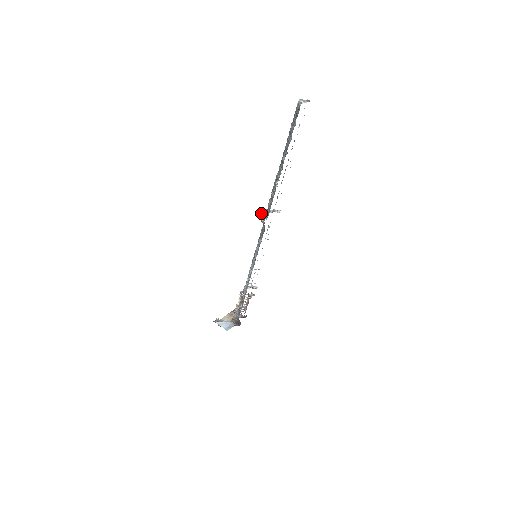
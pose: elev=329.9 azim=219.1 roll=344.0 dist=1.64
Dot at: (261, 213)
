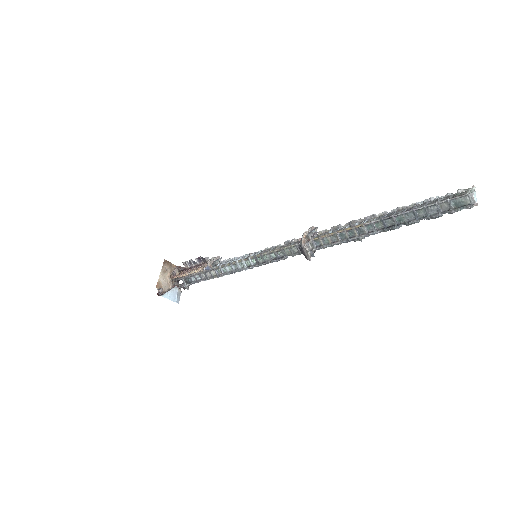
Dot at: (306, 243)
